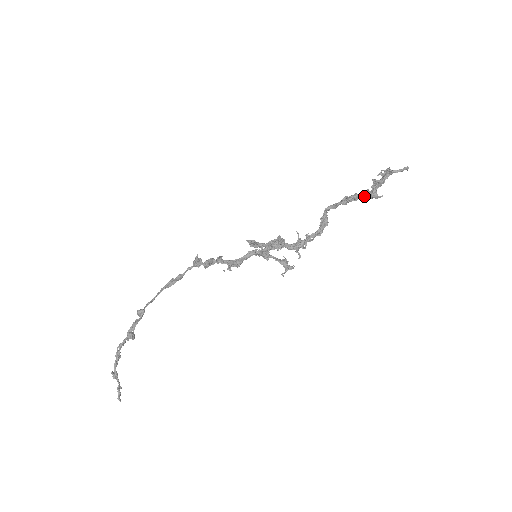
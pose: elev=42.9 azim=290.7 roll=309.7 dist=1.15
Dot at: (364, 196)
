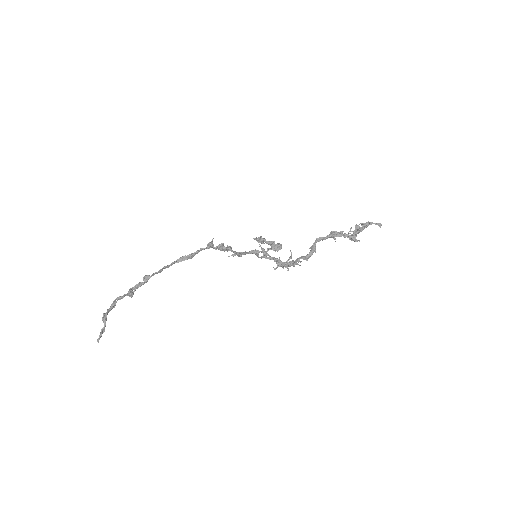
Dot at: (347, 236)
